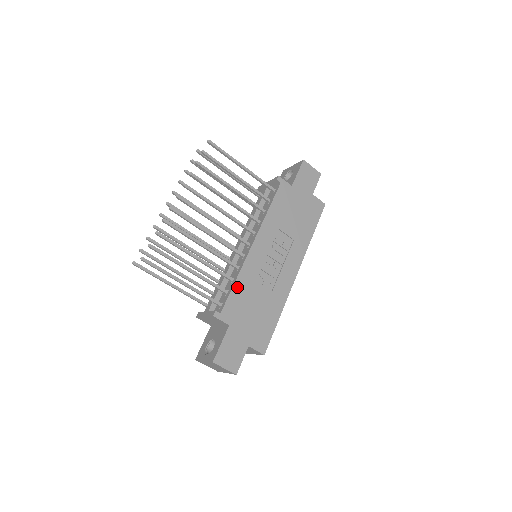
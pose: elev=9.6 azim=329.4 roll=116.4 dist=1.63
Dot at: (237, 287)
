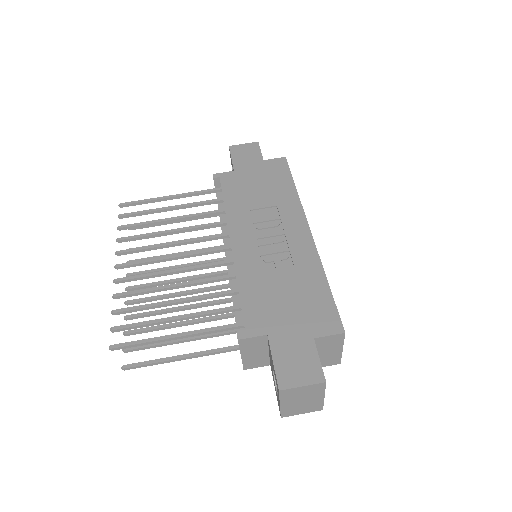
Dot at: (245, 291)
